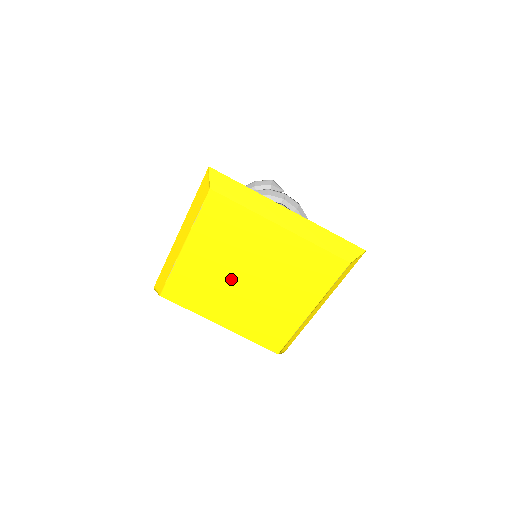
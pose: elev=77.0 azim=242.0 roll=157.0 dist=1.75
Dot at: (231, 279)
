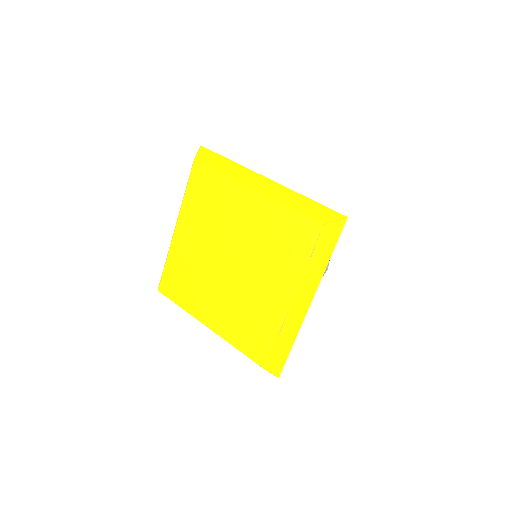
Dot at: (214, 262)
